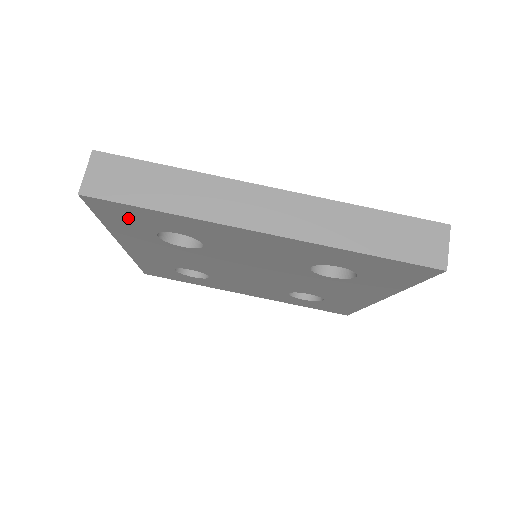
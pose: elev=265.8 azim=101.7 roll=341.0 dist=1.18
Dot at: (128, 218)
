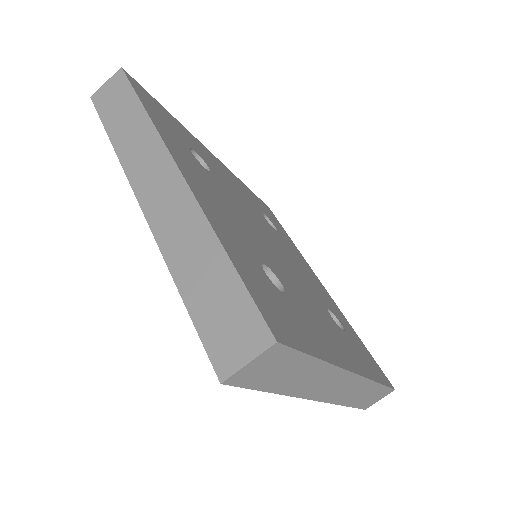
Dot at: occluded
